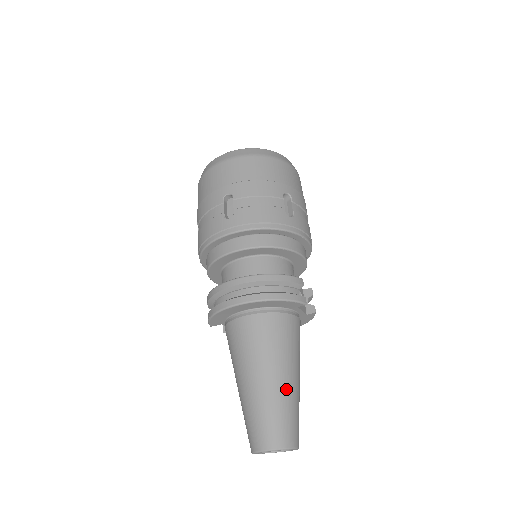
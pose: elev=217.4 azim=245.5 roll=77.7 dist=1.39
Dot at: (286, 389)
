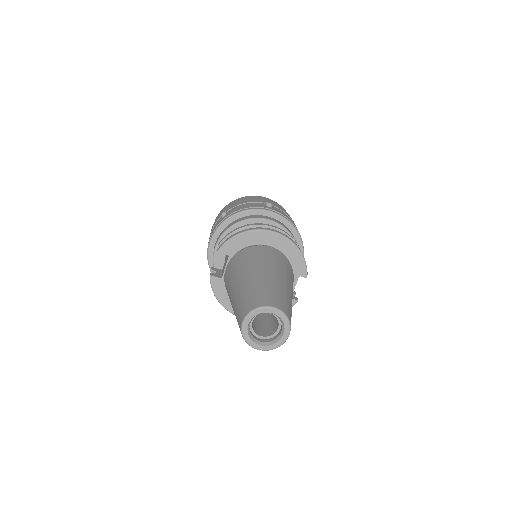
Dot at: (291, 296)
